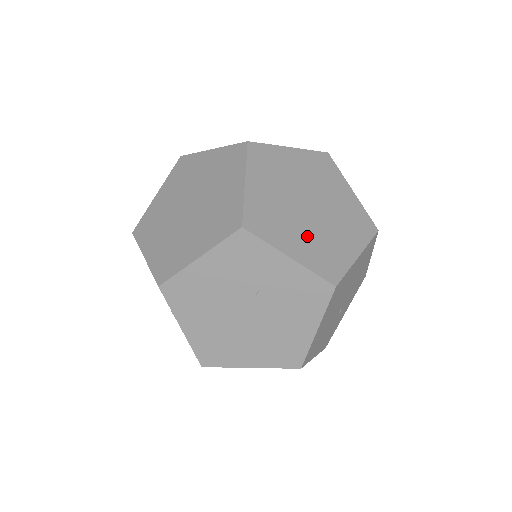
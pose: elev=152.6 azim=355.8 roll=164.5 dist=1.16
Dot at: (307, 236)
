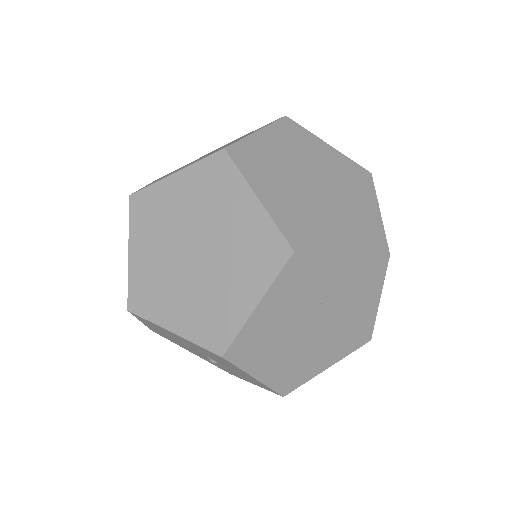
Dot at: (339, 220)
